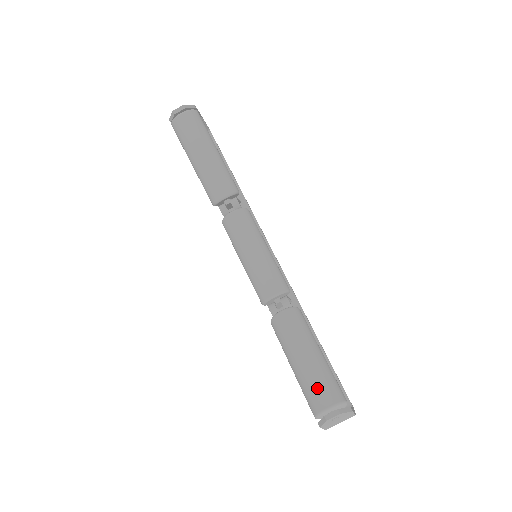
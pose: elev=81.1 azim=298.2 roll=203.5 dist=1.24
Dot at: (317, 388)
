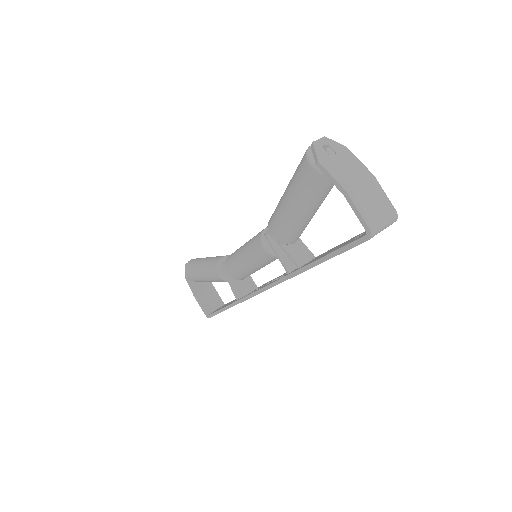
Dot at: occluded
